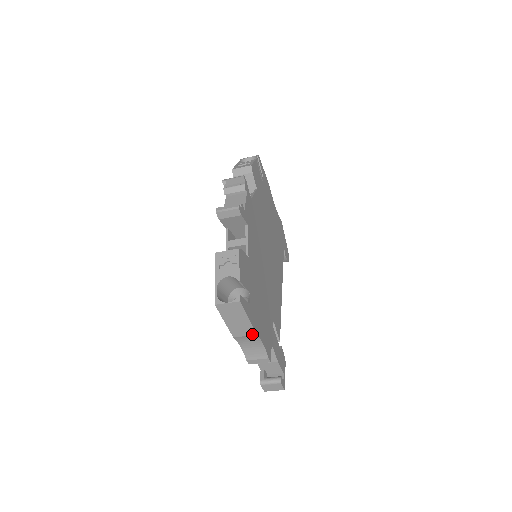
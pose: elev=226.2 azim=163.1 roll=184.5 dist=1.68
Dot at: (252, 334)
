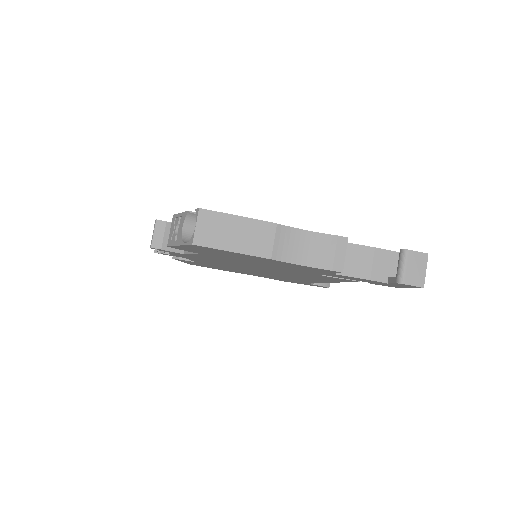
Dot at: (273, 229)
